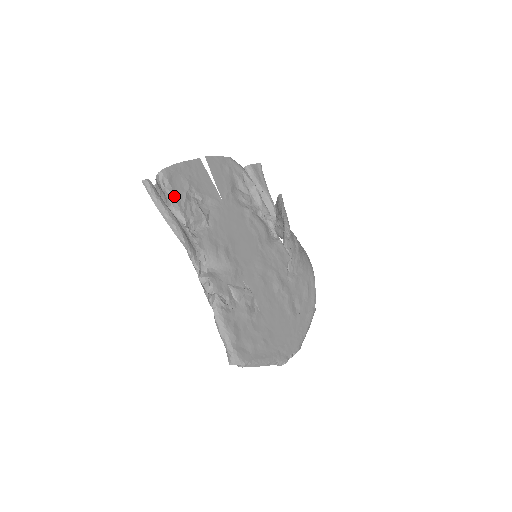
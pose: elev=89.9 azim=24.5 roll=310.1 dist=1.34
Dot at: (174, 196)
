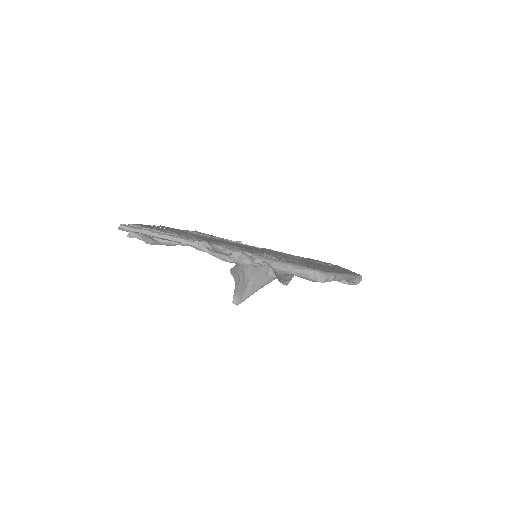
Dot at: (154, 229)
